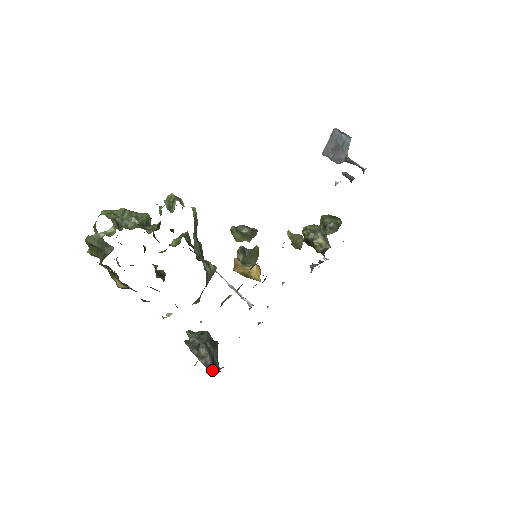
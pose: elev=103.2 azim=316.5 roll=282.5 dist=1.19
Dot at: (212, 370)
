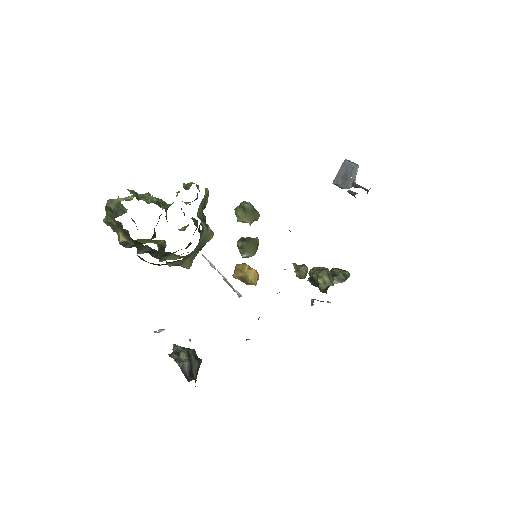
Dot at: (187, 377)
